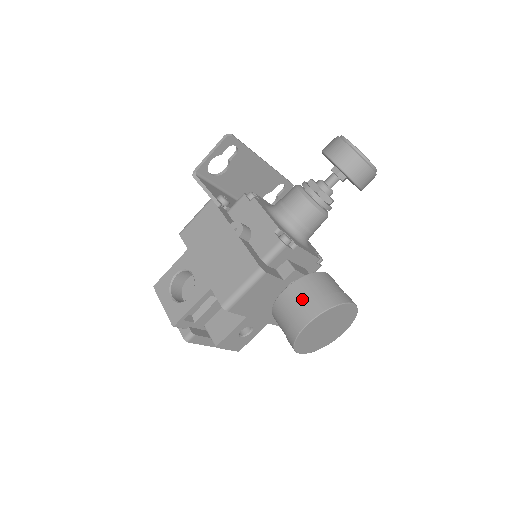
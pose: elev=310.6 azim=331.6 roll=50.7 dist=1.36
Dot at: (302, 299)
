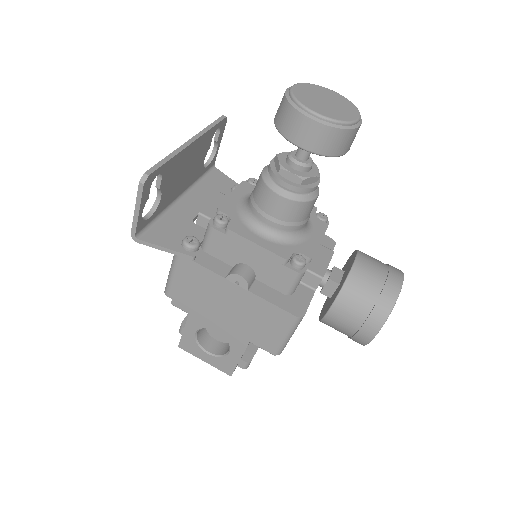
Dot at: (354, 316)
